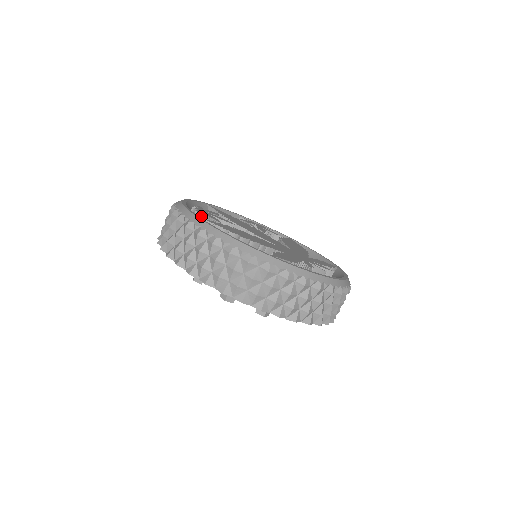
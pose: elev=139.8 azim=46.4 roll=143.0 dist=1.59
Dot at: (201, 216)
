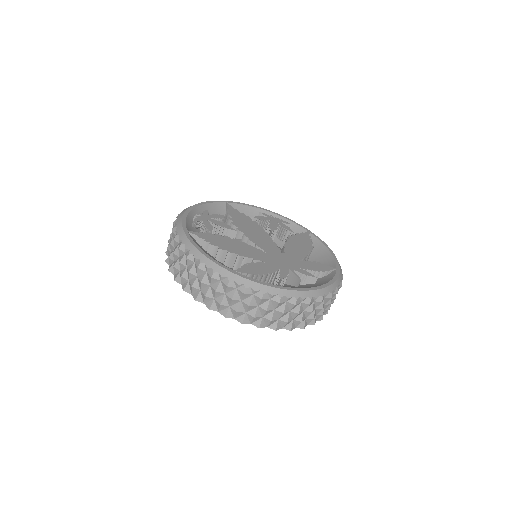
Dot at: (201, 223)
